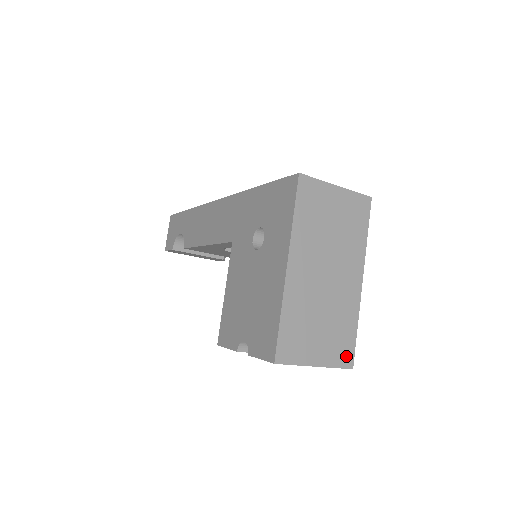
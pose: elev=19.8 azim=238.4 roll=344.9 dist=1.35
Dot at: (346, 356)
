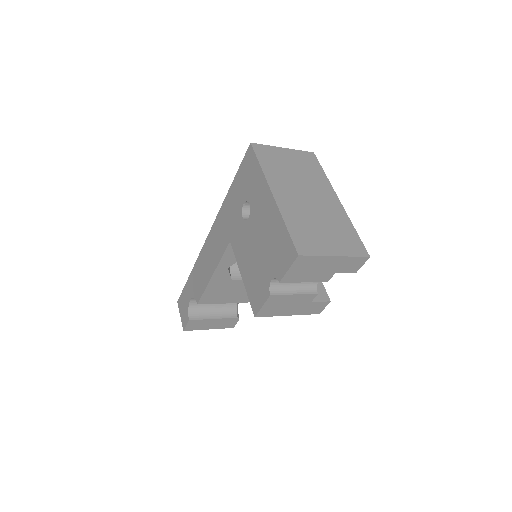
Dot at: (358, 248)
